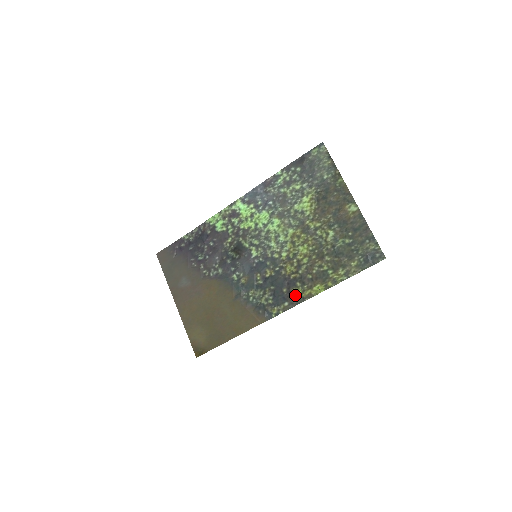
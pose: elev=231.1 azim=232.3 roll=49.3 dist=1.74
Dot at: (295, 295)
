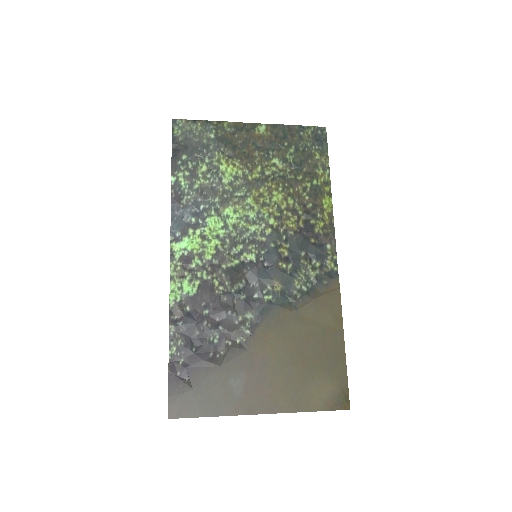
Dot at: (323, 231)
